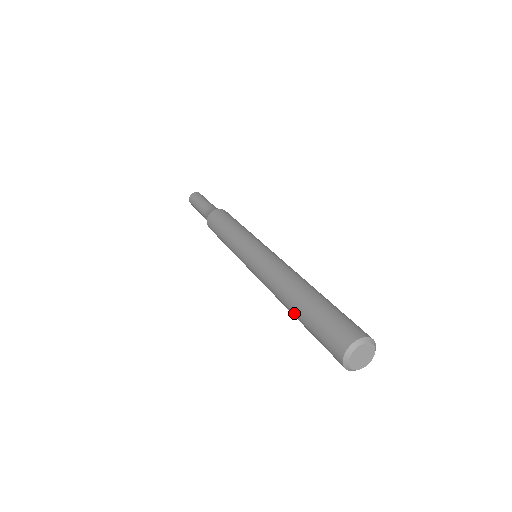
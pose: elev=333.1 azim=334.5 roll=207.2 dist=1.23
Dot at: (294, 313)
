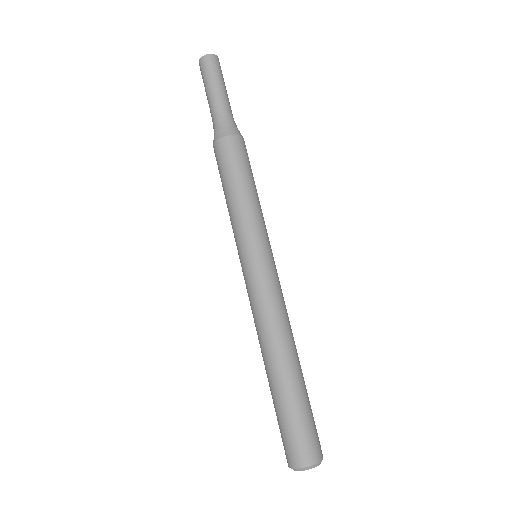
Dot at: occluded
